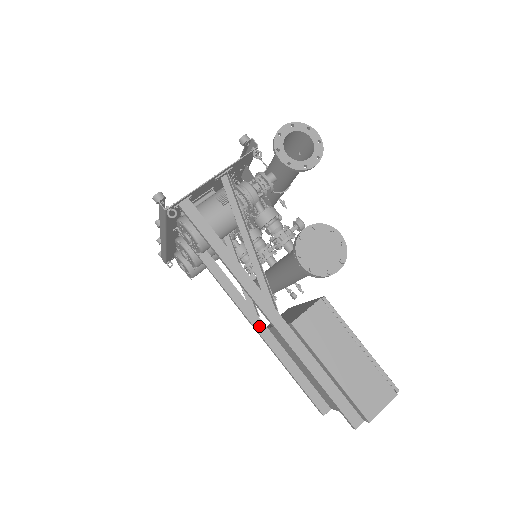
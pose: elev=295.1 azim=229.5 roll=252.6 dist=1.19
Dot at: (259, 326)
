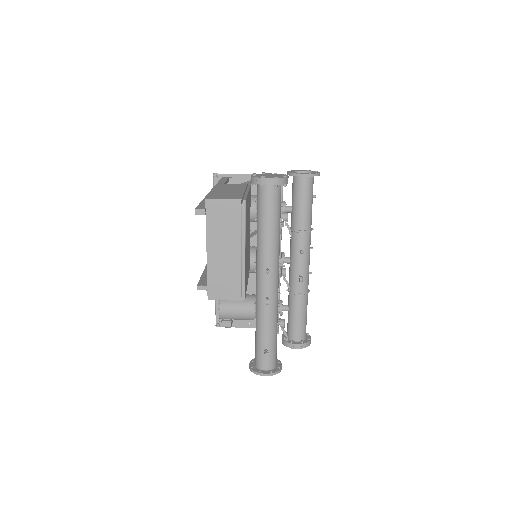
Dot at: occluded
